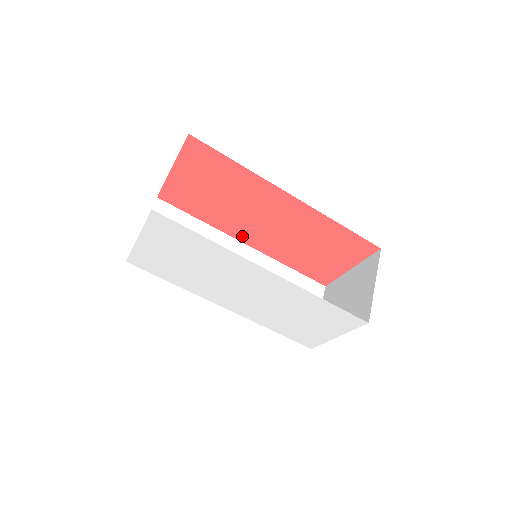
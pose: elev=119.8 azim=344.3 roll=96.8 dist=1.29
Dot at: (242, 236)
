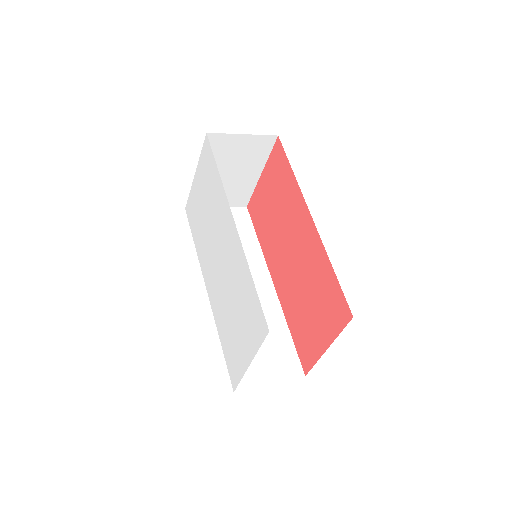
Dot at: (274, 269)
